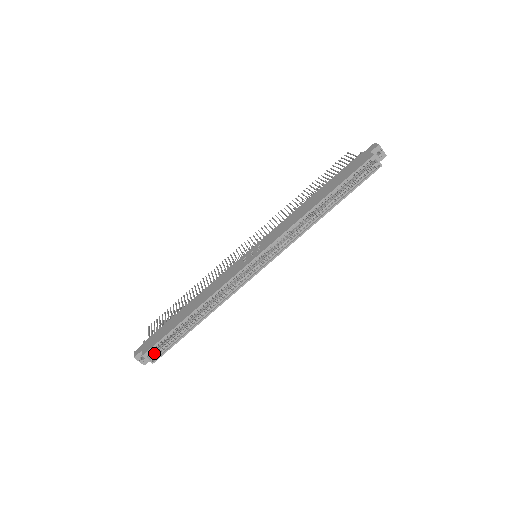
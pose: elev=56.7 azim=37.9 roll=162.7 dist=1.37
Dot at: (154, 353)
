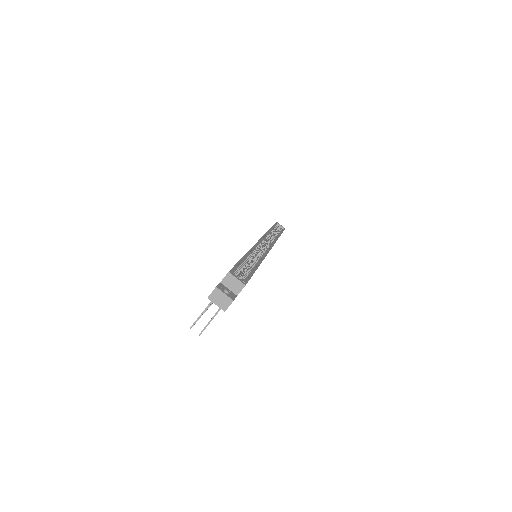
Dot at: occluded
